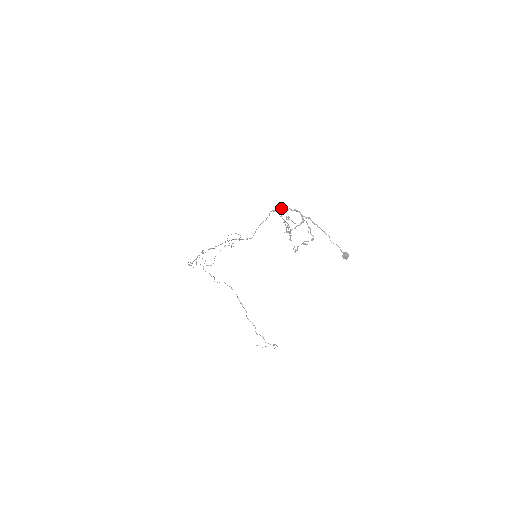
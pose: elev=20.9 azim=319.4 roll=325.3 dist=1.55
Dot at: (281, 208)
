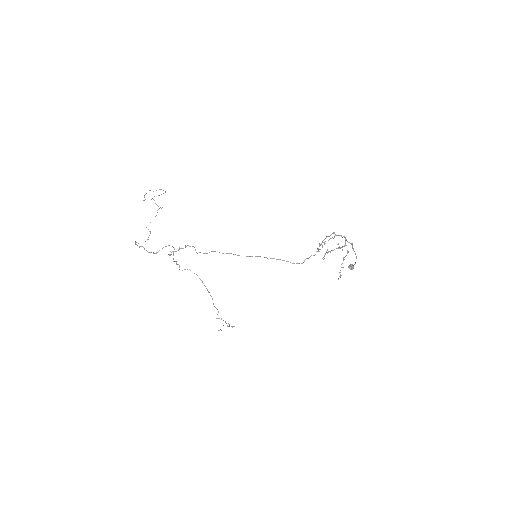
Dot at: (335, 235)
